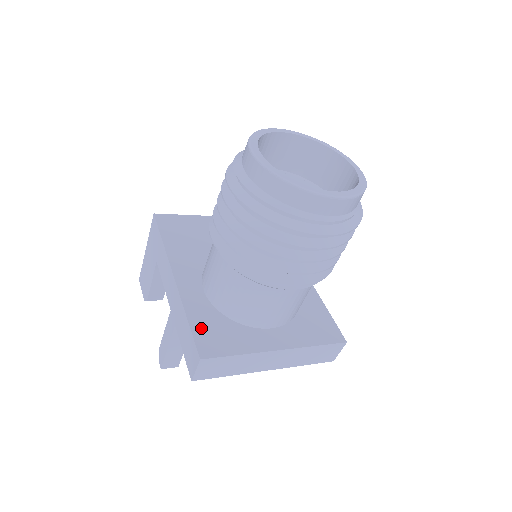
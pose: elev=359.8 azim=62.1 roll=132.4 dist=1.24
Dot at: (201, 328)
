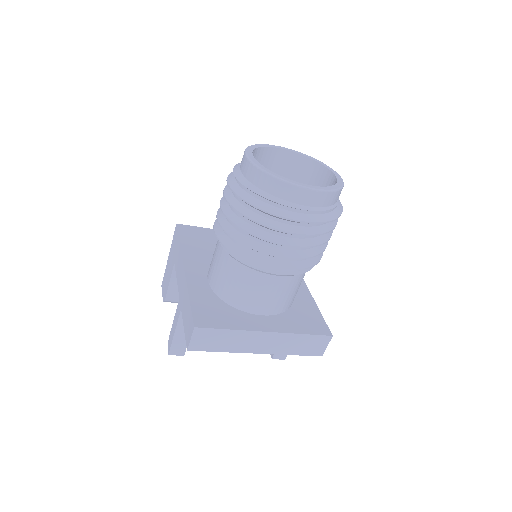
Dot at: (200, 306)
